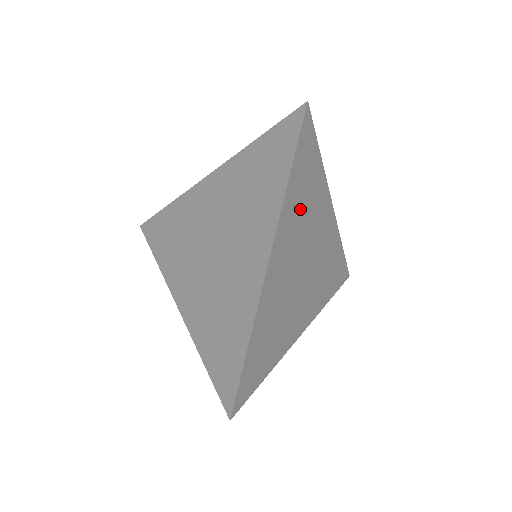
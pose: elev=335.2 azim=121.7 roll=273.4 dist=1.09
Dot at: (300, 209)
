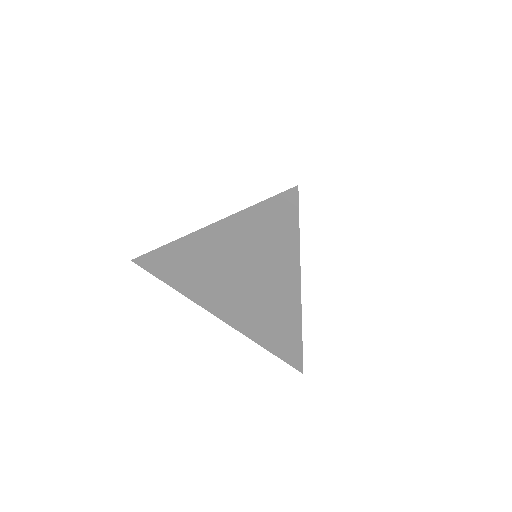
Dot at: occluded
